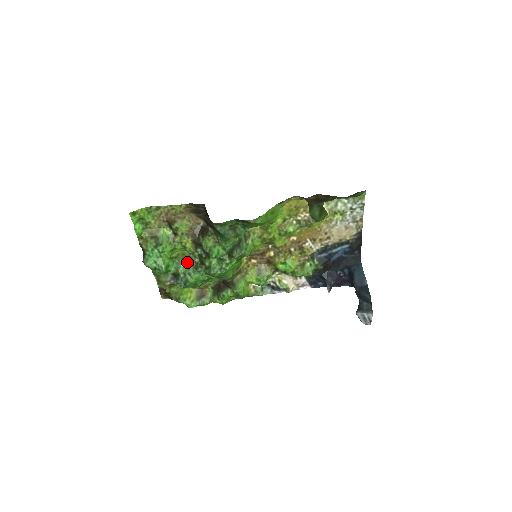
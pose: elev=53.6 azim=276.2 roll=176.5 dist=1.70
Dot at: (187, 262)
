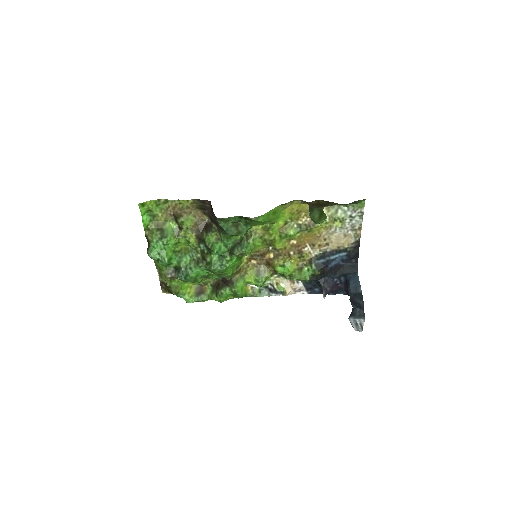
Dot at: (189, 257)
